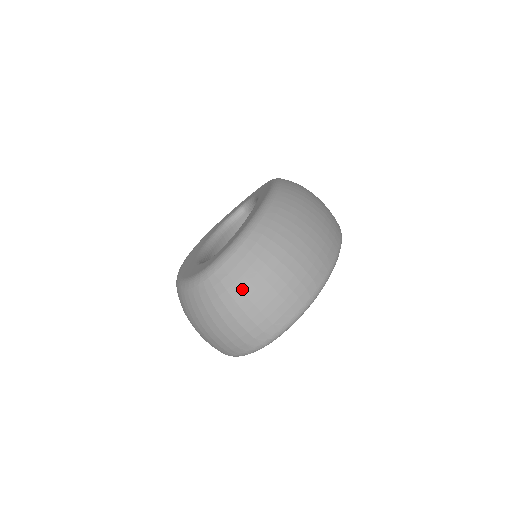
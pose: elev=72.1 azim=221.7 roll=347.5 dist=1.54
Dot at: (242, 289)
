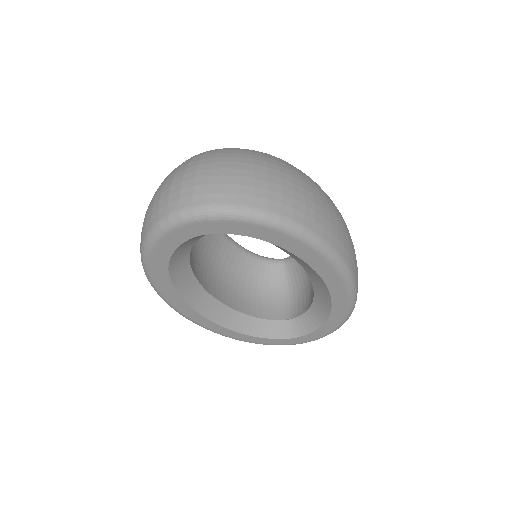
Dot at: (215, 157)
